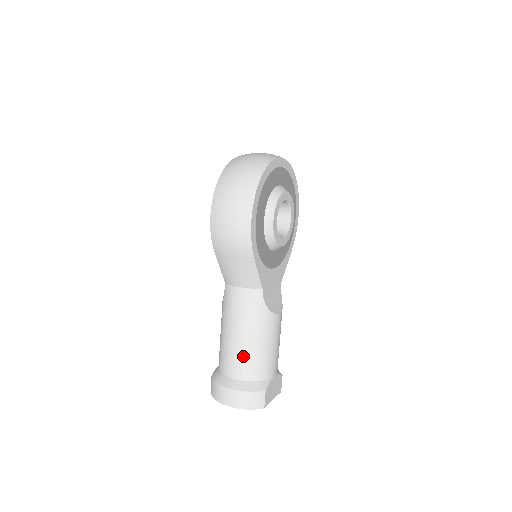
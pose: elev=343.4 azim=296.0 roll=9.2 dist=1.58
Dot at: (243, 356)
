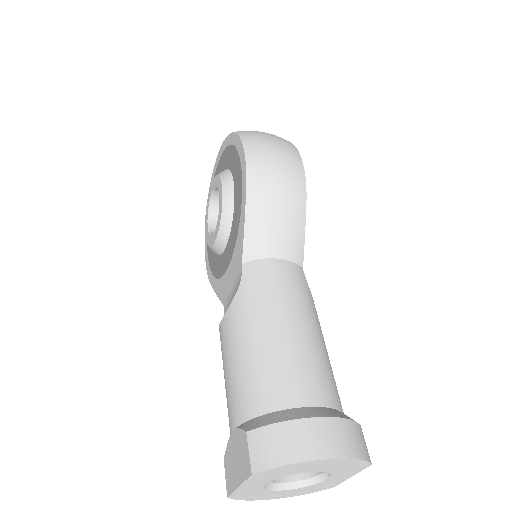
Dot at: (312, 360)
